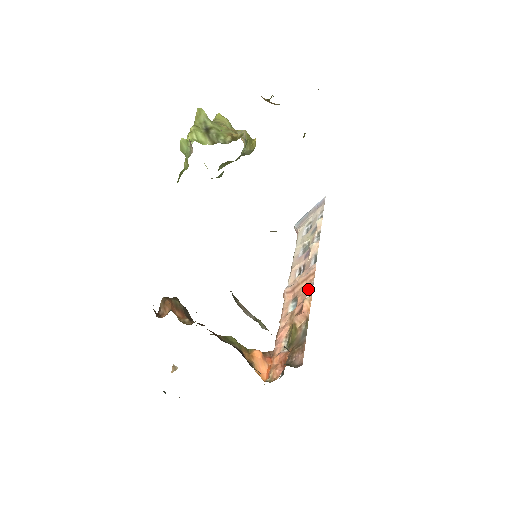
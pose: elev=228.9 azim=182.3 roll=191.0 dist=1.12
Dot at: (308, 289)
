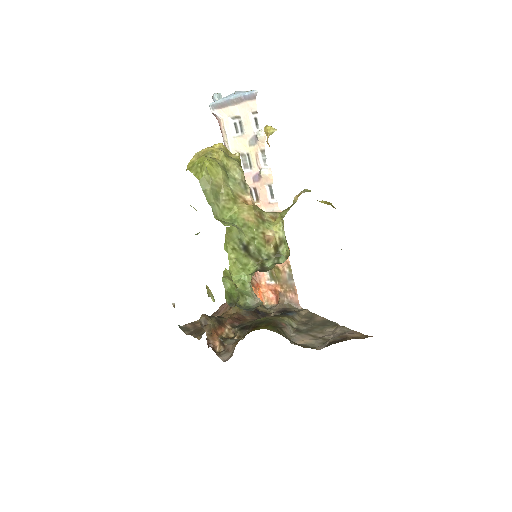
Dot at: occluded
